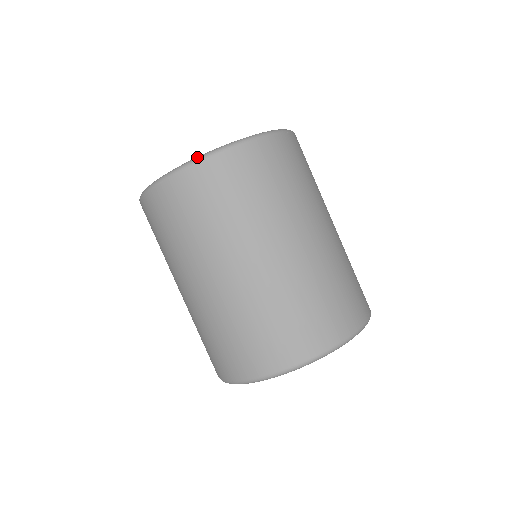
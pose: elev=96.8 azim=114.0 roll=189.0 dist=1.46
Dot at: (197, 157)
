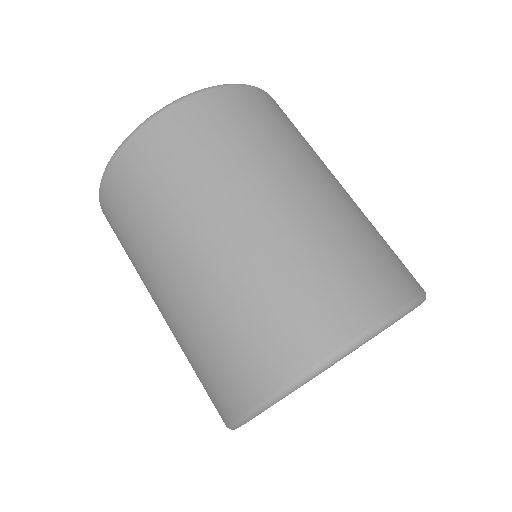
Dot at: (116, 150)
